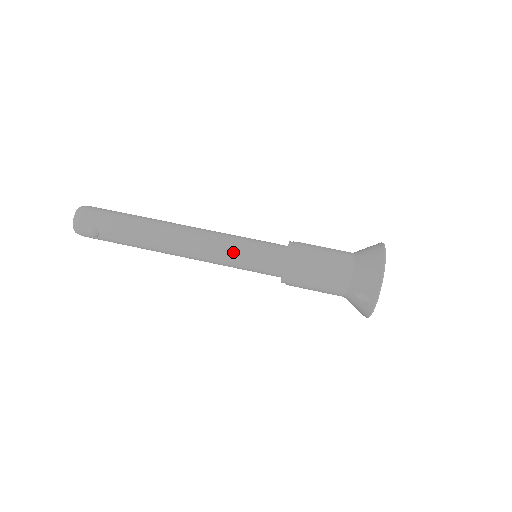
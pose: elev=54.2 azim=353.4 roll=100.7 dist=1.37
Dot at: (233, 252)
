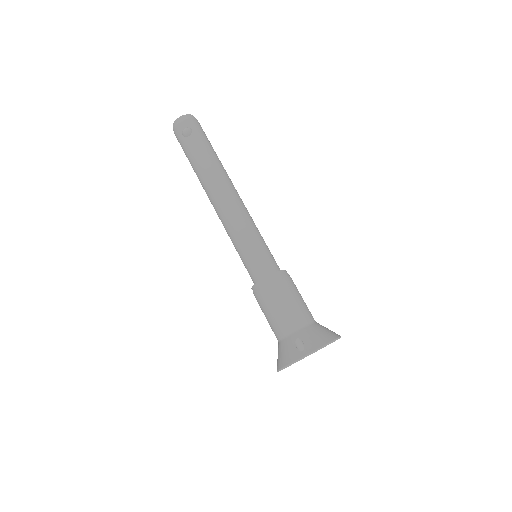
Dot at: (251, 233)
